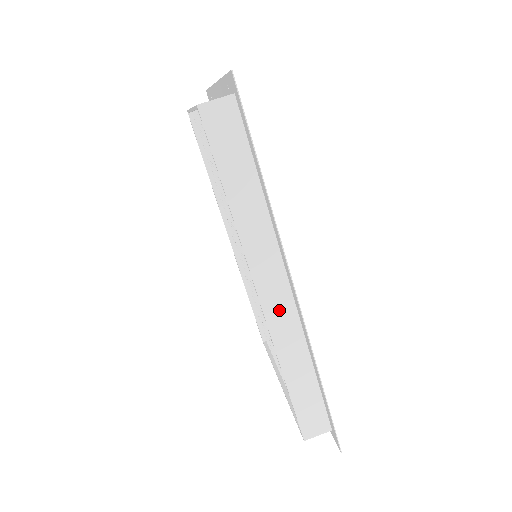
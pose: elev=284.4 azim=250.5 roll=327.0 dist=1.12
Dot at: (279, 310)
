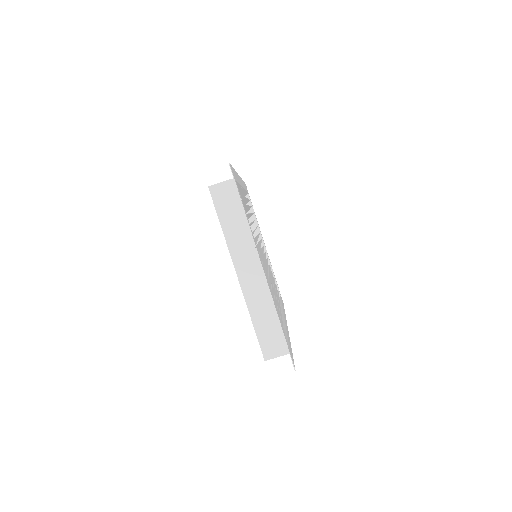
Dot at: occluded
